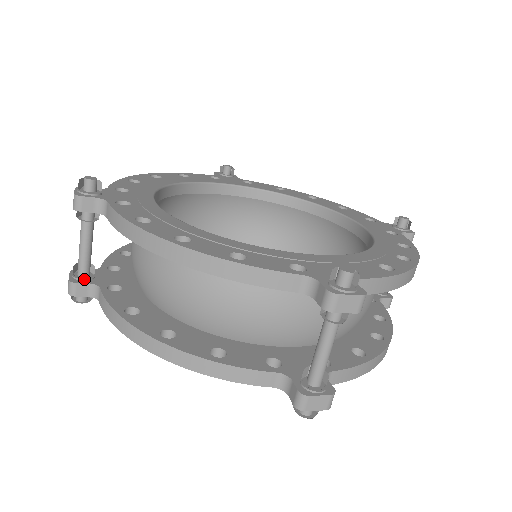
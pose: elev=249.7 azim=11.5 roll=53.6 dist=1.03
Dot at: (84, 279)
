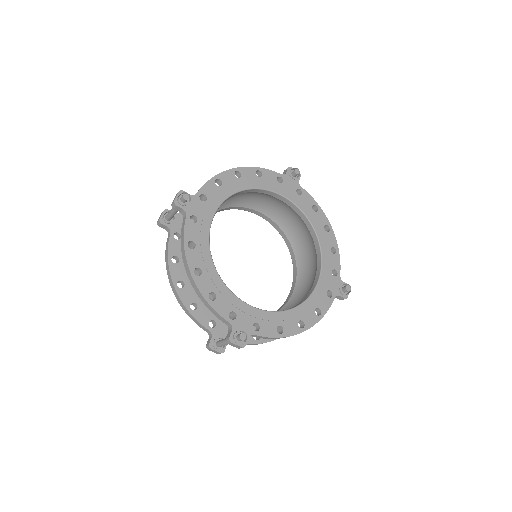
Dot at: (224, 346)
